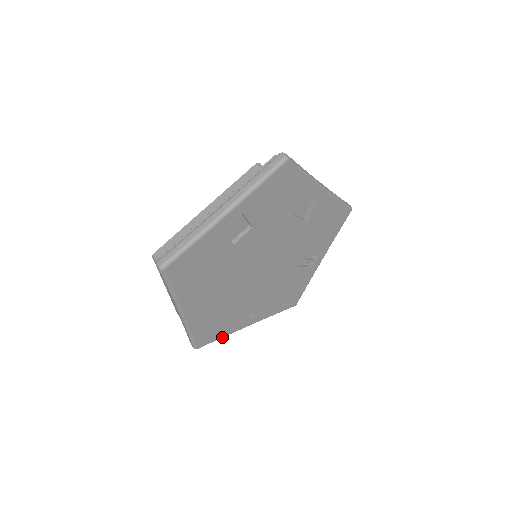
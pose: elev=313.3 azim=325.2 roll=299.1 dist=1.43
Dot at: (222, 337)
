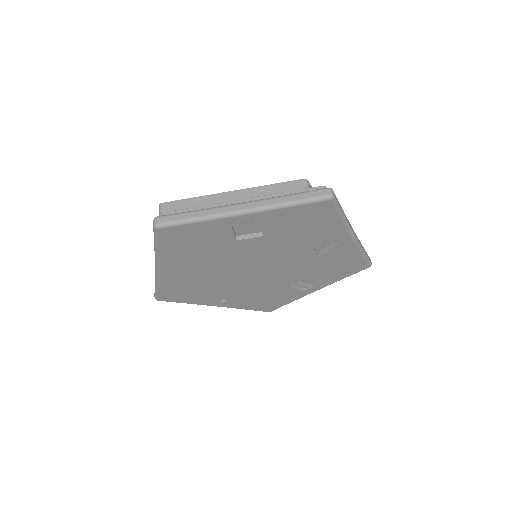
Dot at: occluded
